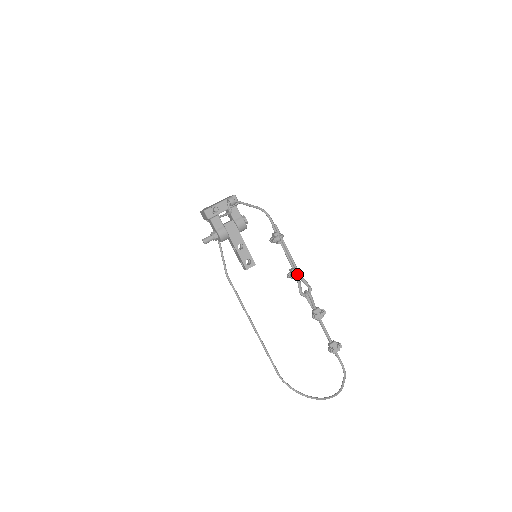
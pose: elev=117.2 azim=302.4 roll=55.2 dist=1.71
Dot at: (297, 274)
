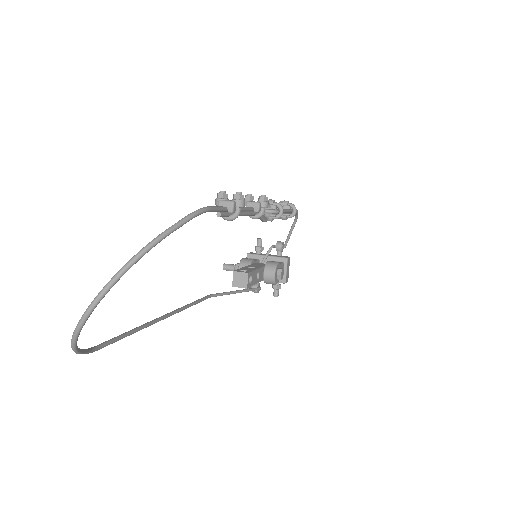
Dot at: (274, 200)
